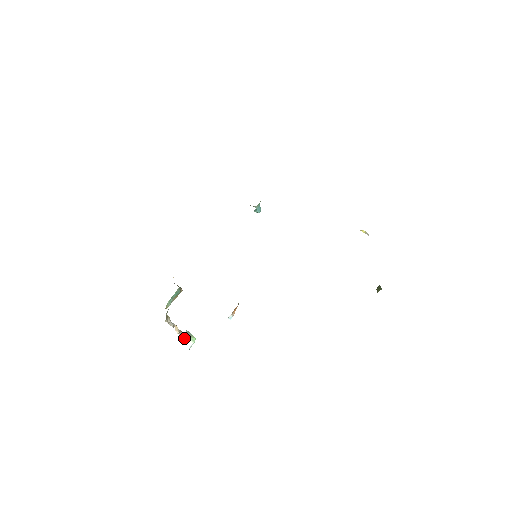
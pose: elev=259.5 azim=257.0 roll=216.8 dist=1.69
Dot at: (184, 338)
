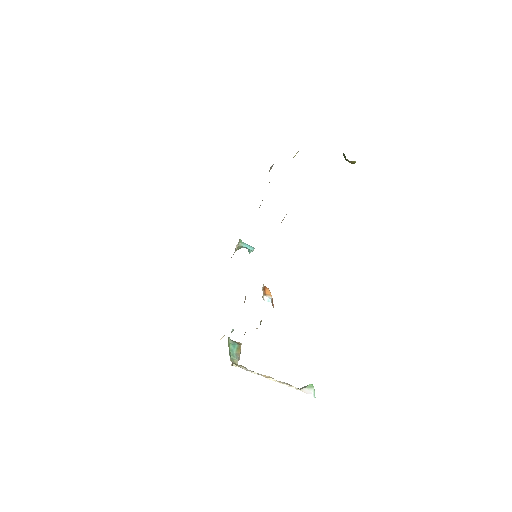
Dot at: (293, 387)
